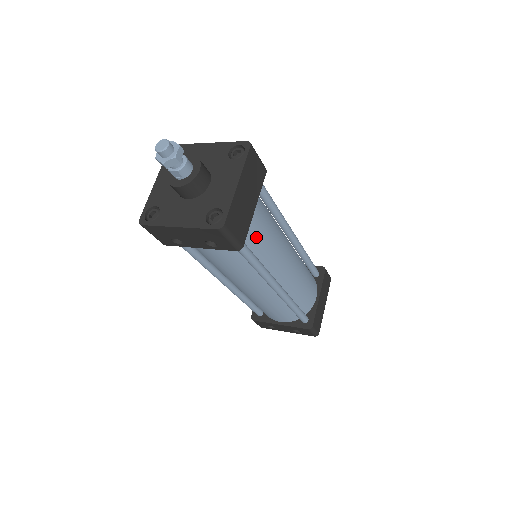
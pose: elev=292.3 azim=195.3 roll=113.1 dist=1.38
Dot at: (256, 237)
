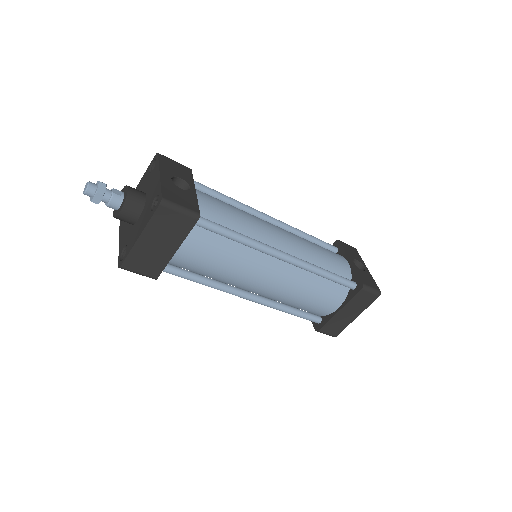
Dot at: (194, 266)
